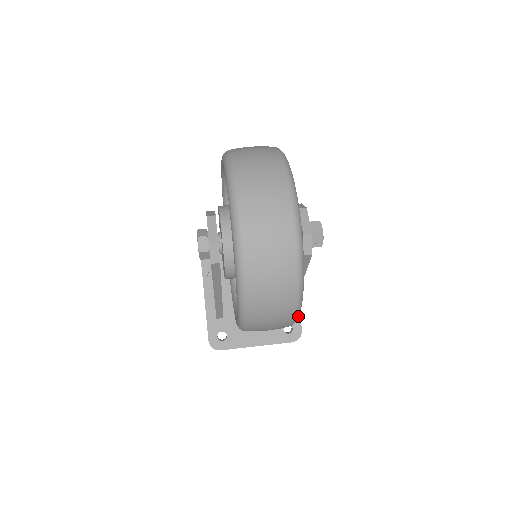
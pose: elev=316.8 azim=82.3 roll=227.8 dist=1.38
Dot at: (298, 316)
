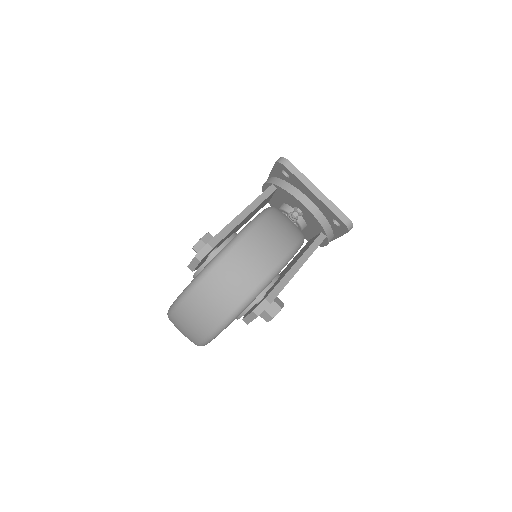
Dot at: occluded
